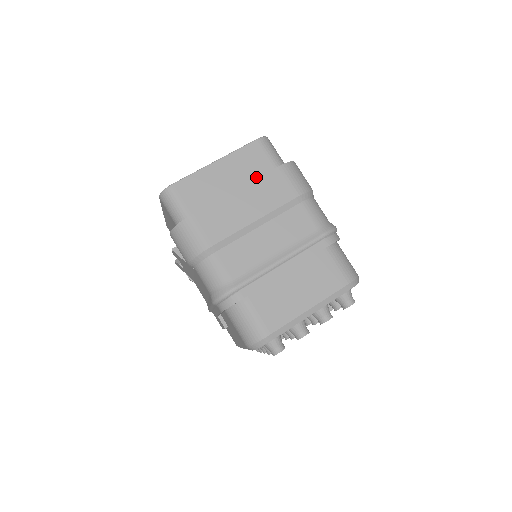
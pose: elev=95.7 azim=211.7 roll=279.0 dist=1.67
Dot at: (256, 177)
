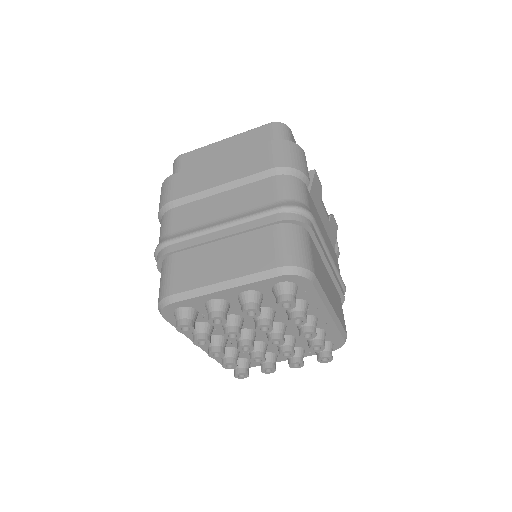
Dot at: occluded
